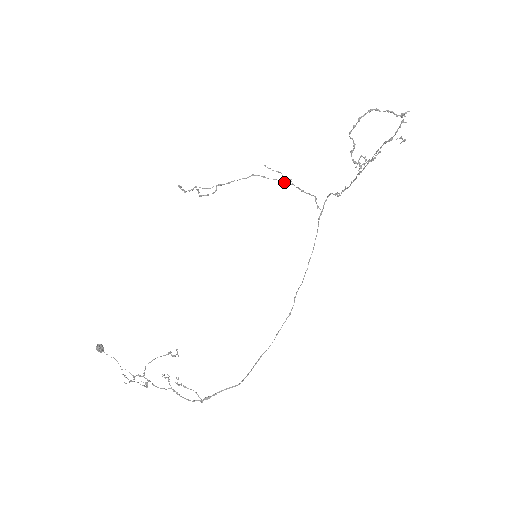
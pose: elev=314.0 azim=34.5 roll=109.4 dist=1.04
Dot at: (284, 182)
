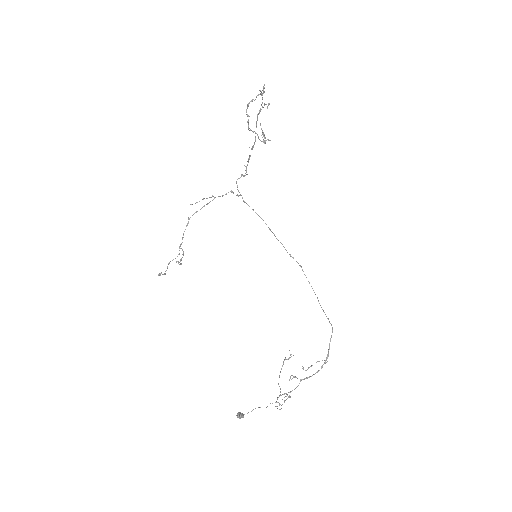
Dot at: occluded
